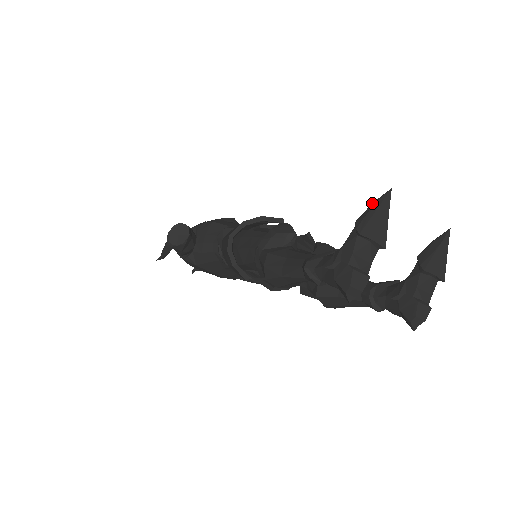
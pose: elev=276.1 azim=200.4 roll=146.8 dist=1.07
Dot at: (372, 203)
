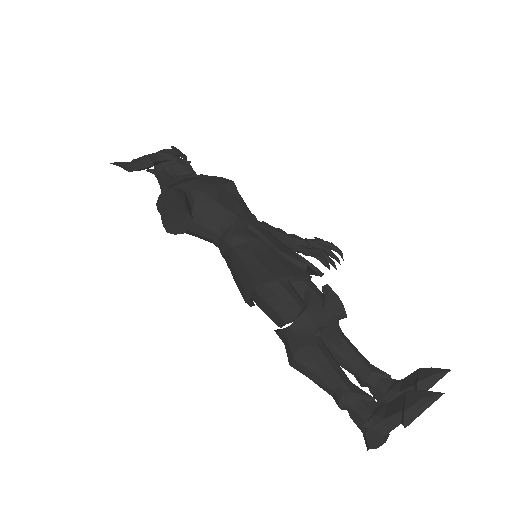
Dot at: (424, 398)
